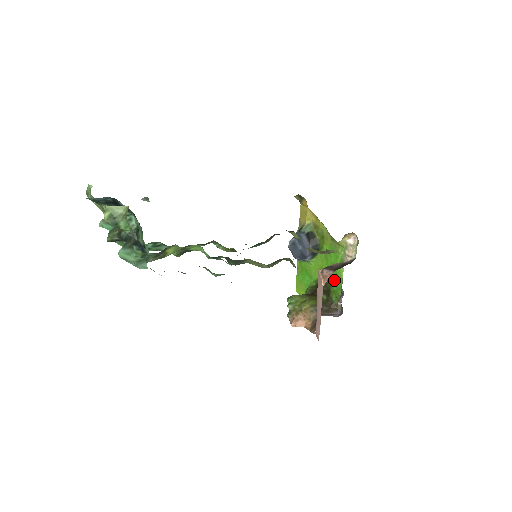
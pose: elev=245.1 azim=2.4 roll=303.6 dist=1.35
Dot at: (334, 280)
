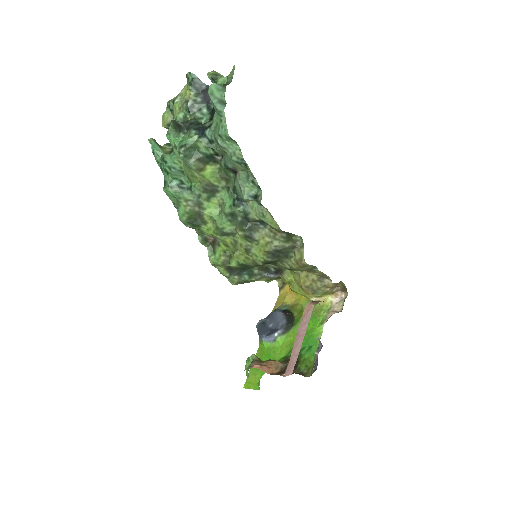
Dot at: (308, 346)
